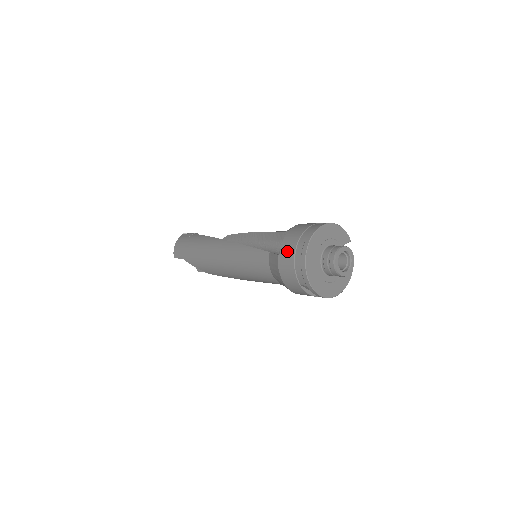
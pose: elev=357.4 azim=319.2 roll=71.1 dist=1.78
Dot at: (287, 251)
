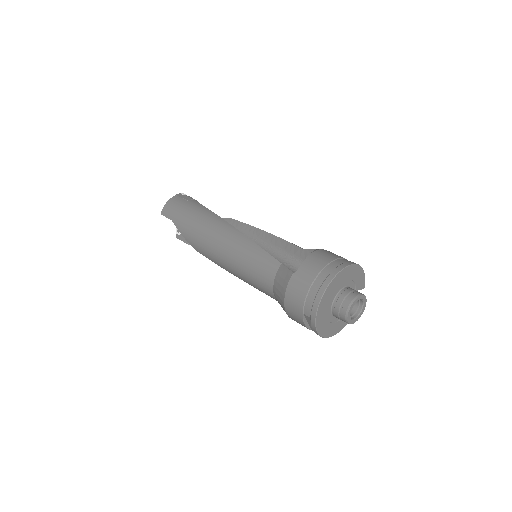
Dot at: (306, 274)
